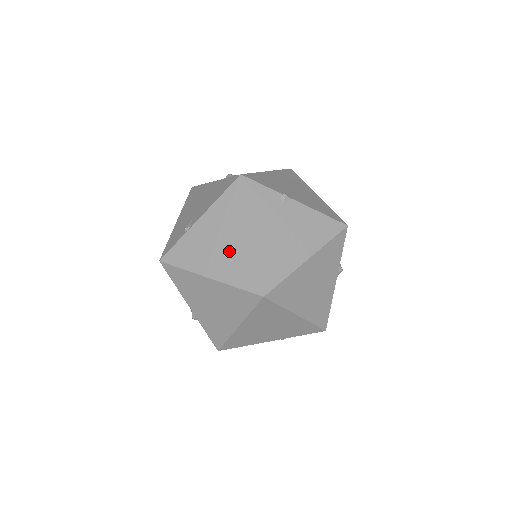
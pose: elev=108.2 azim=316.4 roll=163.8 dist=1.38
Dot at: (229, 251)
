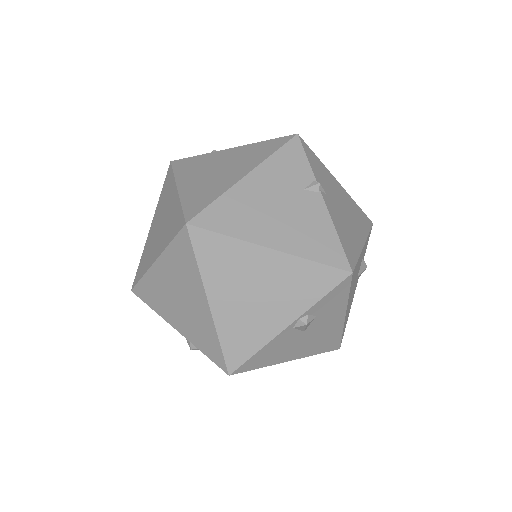
Dot at: (215, 178)
